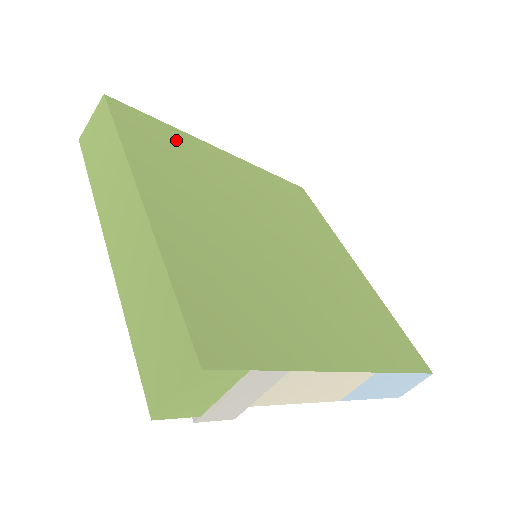
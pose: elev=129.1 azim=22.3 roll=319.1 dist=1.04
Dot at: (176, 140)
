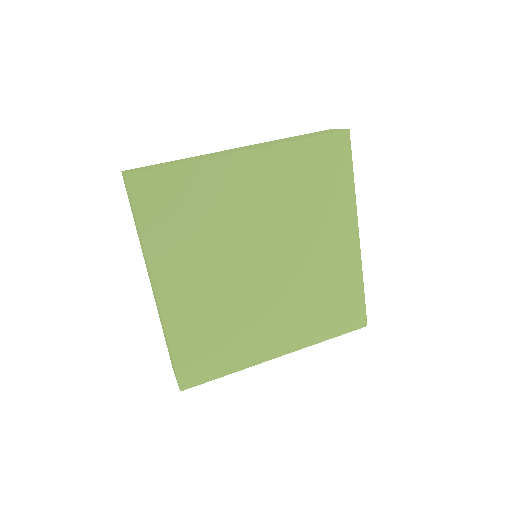
Dot at: (191, 187)
